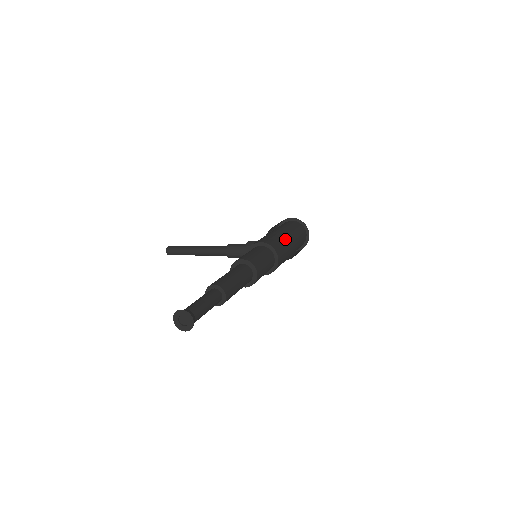
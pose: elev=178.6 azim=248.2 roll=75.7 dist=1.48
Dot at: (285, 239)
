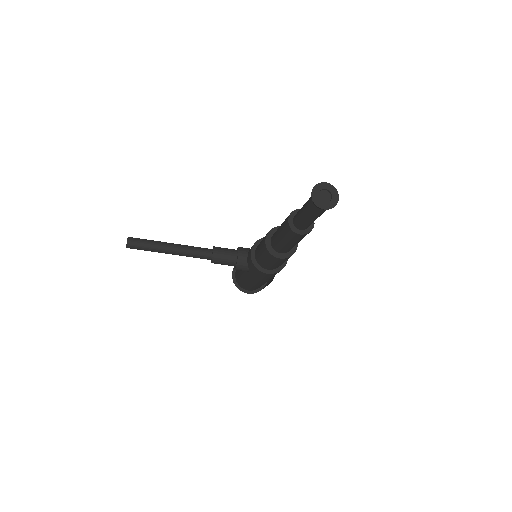
Dot at: occluded
